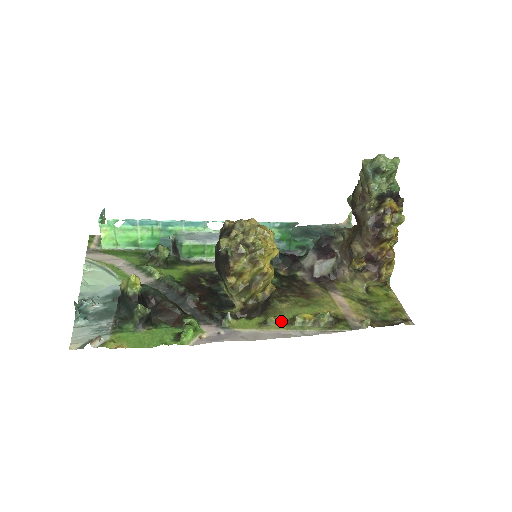
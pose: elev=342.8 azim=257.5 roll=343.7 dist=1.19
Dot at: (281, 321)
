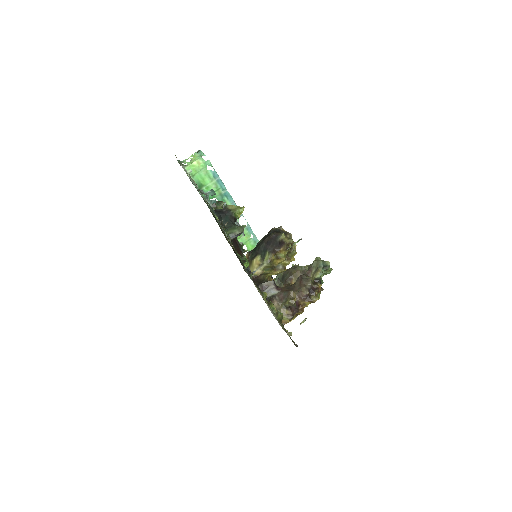
Dot at: occluded
